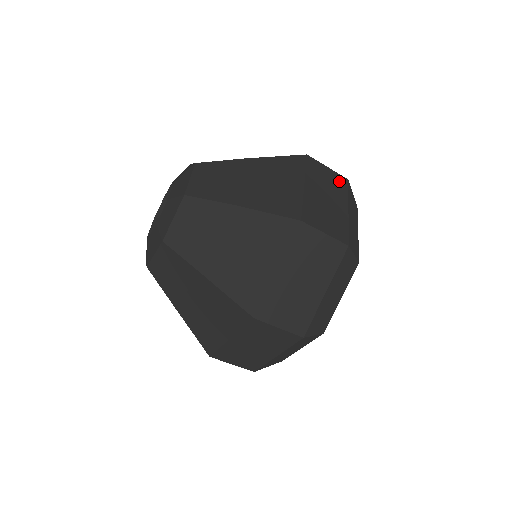
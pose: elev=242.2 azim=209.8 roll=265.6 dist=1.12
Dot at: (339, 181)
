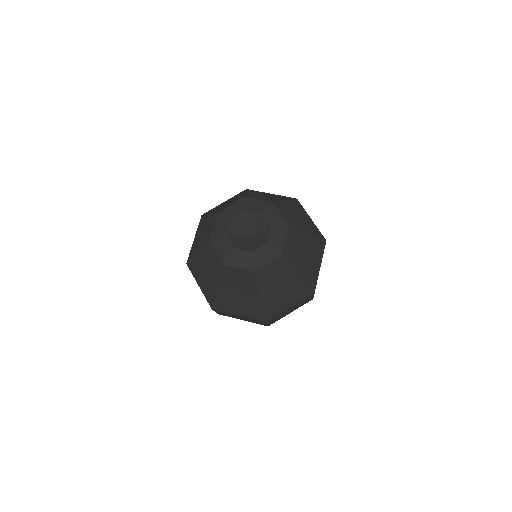
Dot at: occluded
